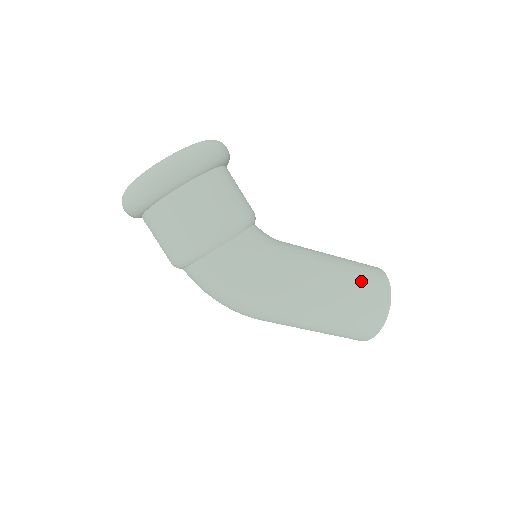
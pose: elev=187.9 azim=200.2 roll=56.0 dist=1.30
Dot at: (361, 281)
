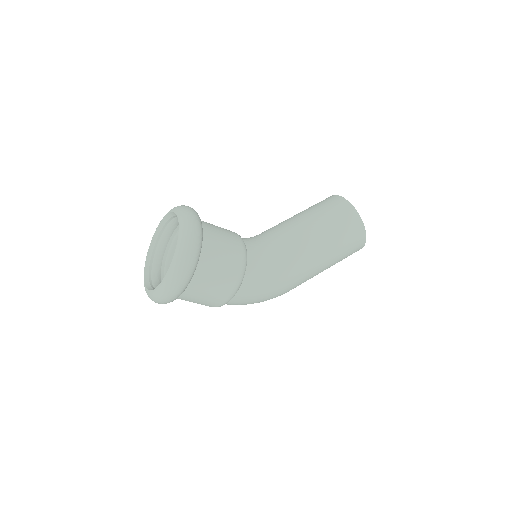
Dot at: (339, 232)
